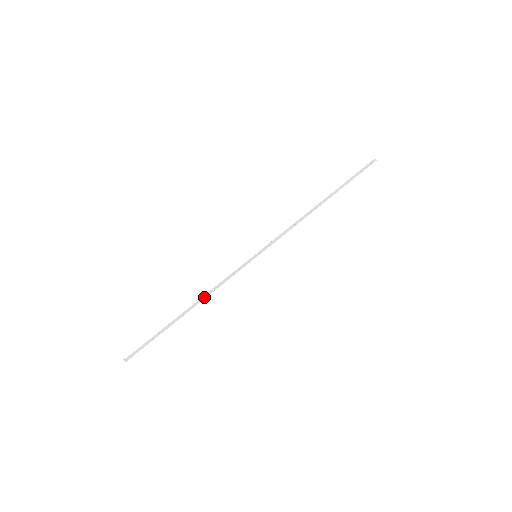
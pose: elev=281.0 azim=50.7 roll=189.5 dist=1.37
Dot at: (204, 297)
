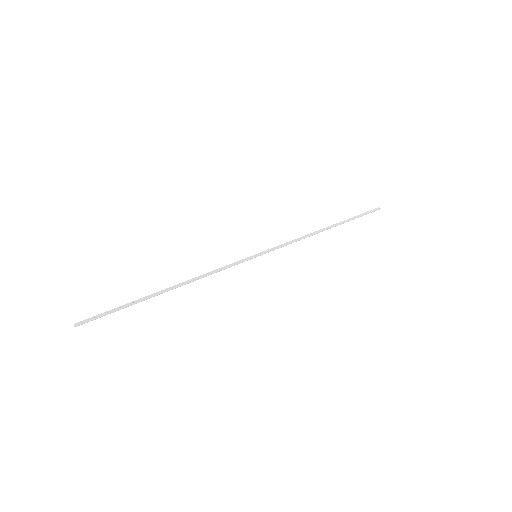
Dot at: (191, 280)
